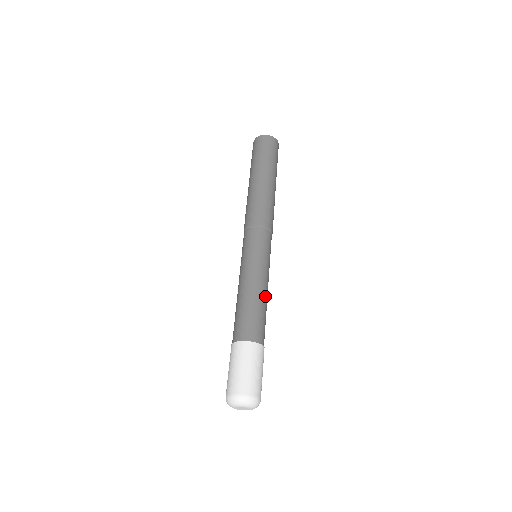
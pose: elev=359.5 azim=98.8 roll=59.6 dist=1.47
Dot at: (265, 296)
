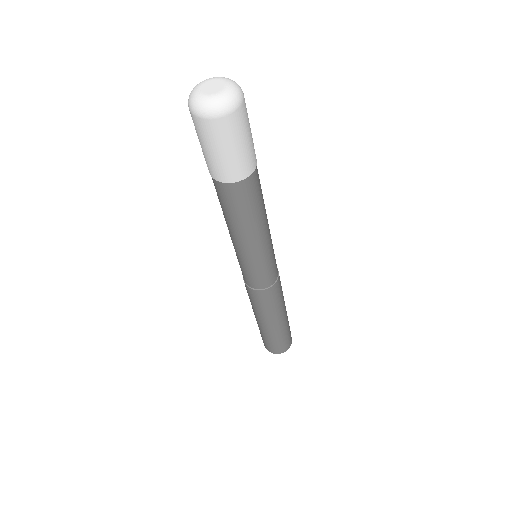
Dot at: occluded
